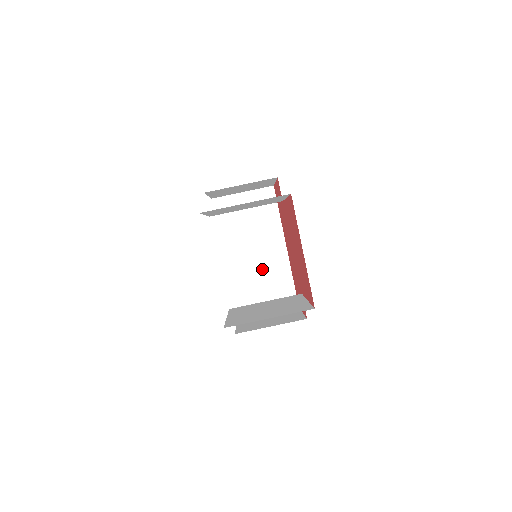
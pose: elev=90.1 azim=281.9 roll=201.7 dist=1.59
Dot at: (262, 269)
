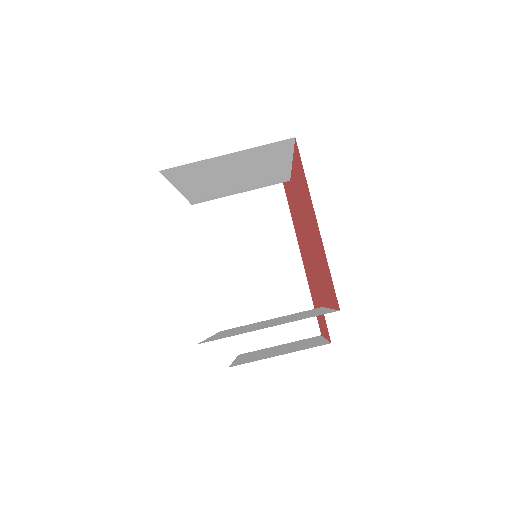
Dot at: (270, 285)
